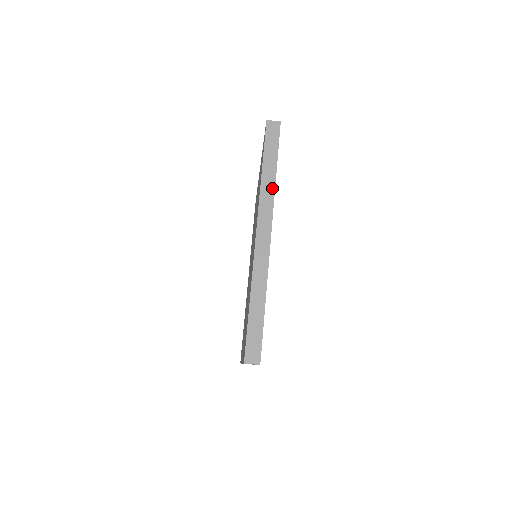
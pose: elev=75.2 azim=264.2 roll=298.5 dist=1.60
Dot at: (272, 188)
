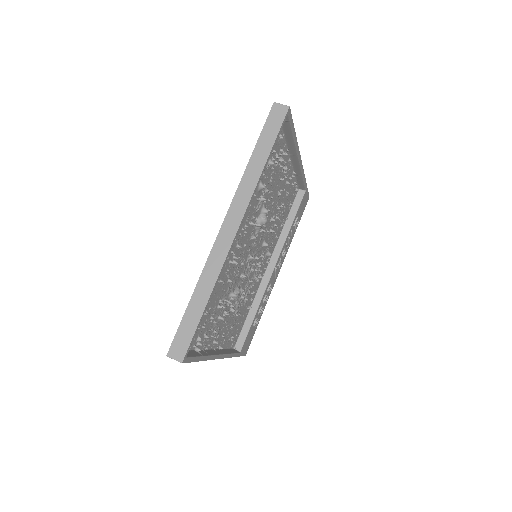
Dot at: occluded
